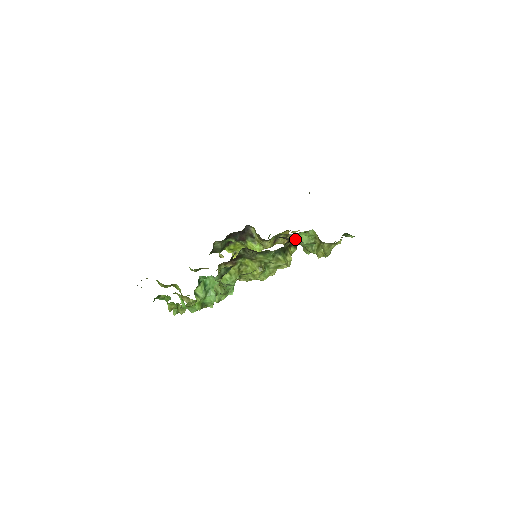
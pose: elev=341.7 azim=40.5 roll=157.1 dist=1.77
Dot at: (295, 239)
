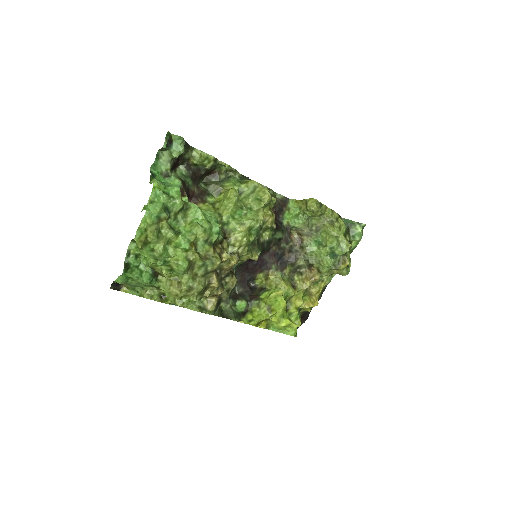
Dot at: (302, 255)
